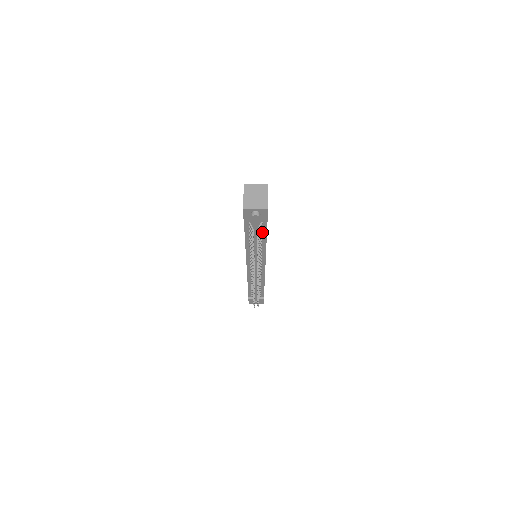
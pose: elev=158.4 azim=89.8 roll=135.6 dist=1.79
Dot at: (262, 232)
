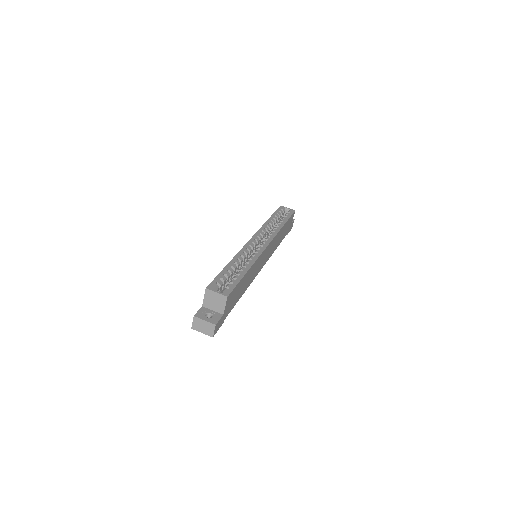
Dot at: occluded
